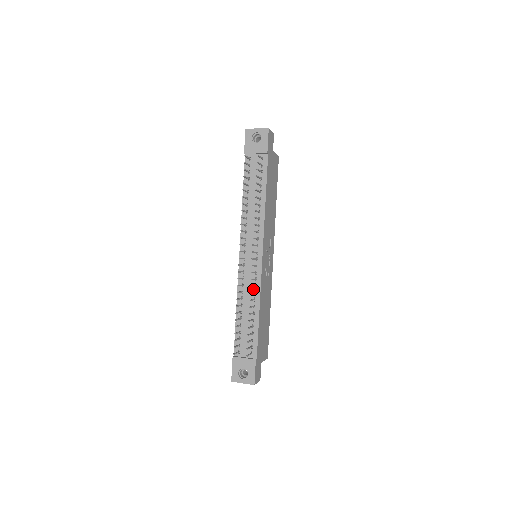
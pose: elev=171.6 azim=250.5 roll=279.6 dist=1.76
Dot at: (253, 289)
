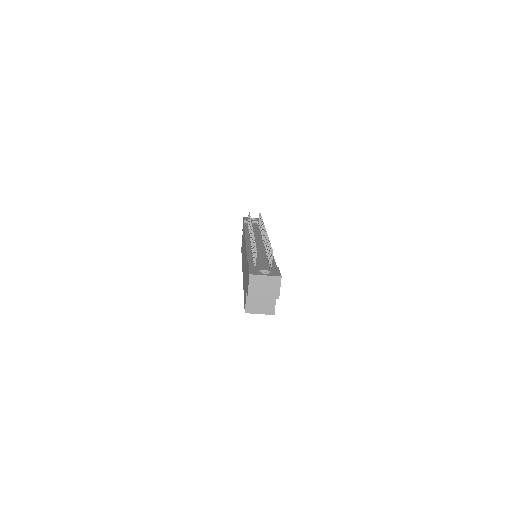
Dot at: (263, 249)
